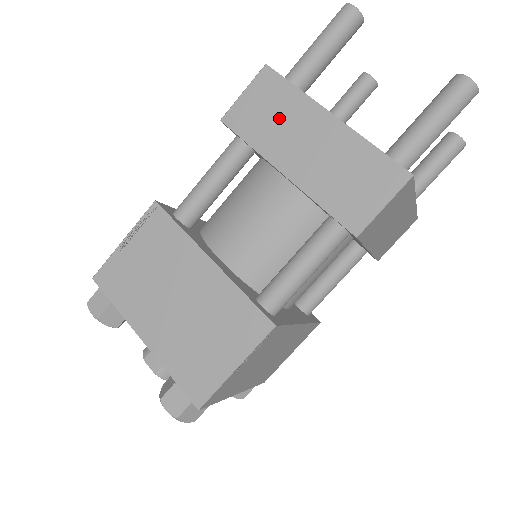
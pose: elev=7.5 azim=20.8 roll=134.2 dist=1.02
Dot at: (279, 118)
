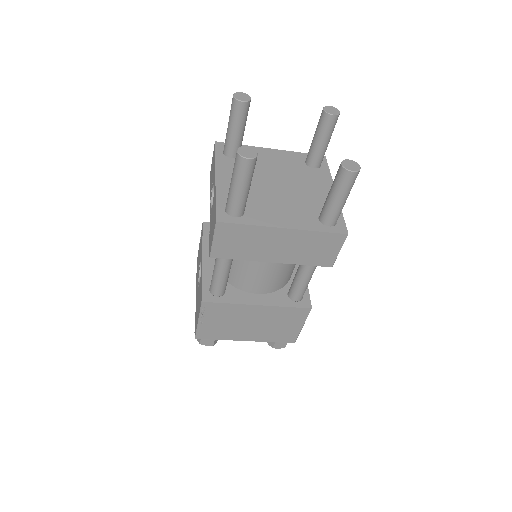
Dot at: (250, 242)
